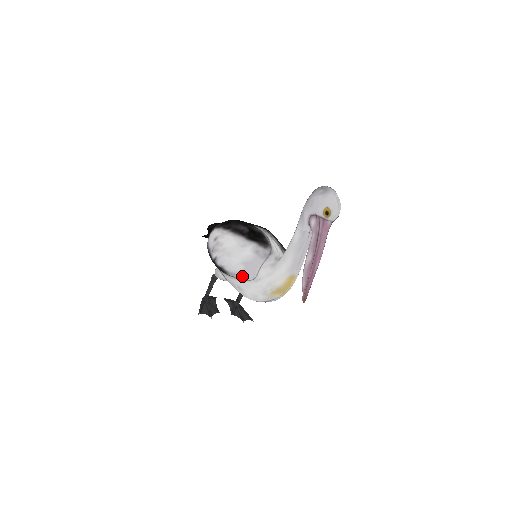
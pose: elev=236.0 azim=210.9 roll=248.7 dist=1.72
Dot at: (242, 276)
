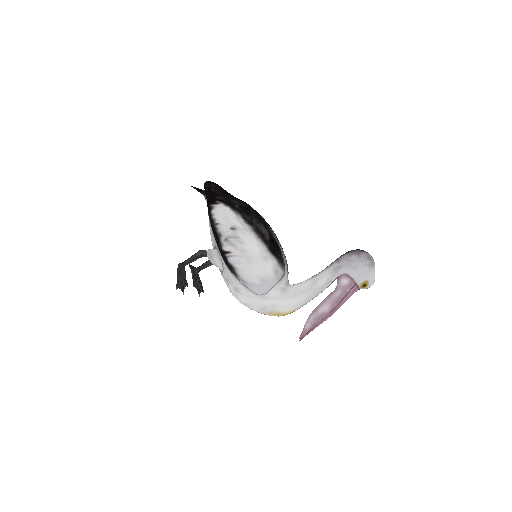
Dot at: (253, 288)
